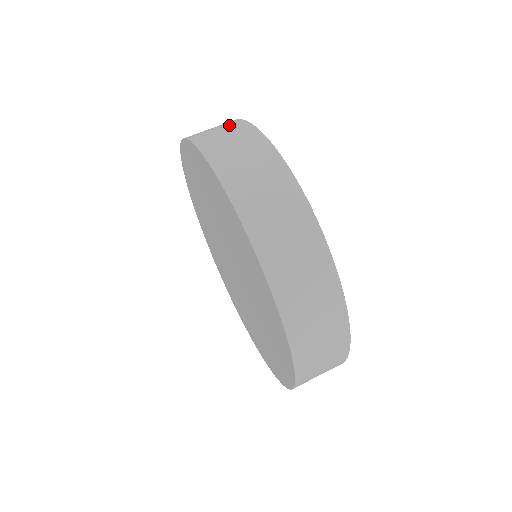
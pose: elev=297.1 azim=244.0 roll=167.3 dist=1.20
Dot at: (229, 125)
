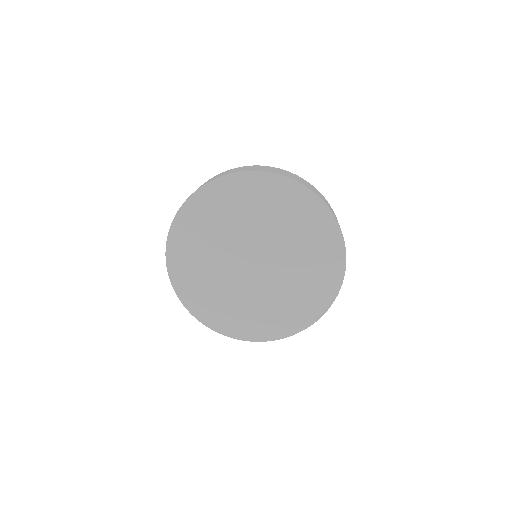
Dot at: (291, 173)
